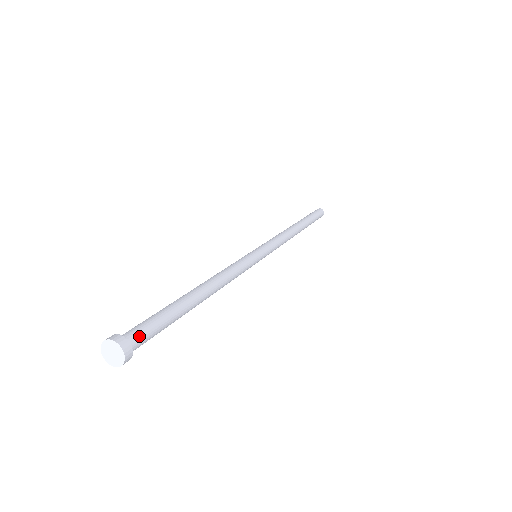
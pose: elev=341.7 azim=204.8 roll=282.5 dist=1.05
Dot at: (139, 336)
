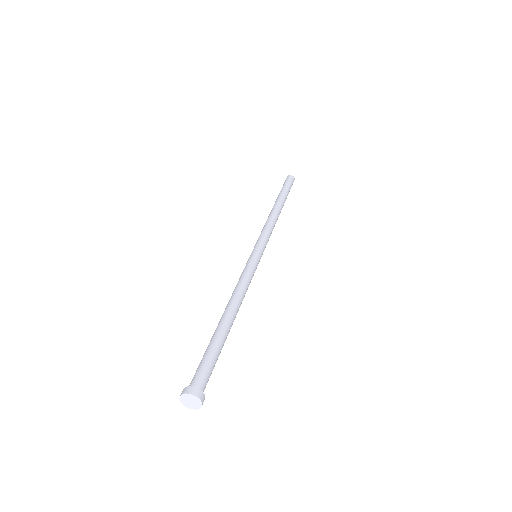
Dot at: (202, 379)
